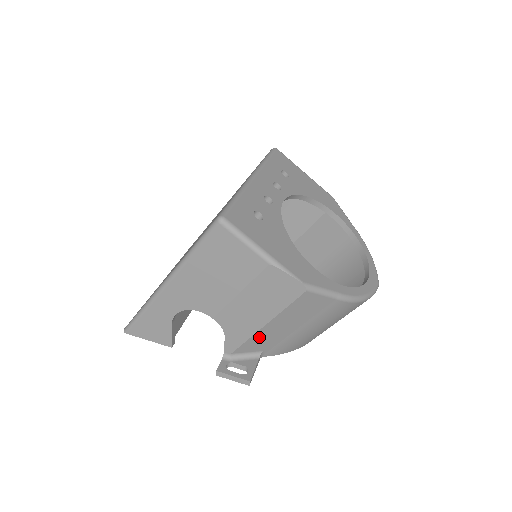
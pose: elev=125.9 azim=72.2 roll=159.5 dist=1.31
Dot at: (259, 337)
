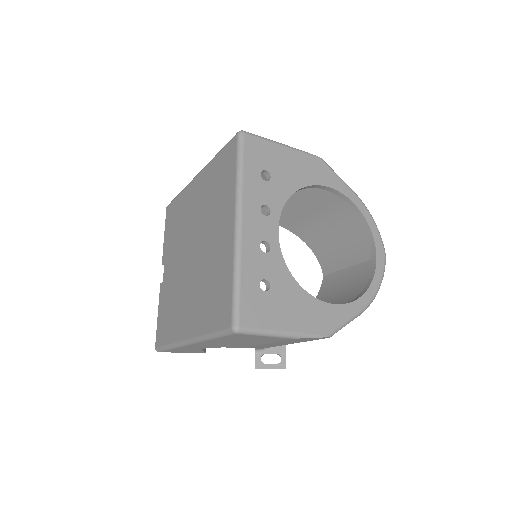
Dot at: occluded
